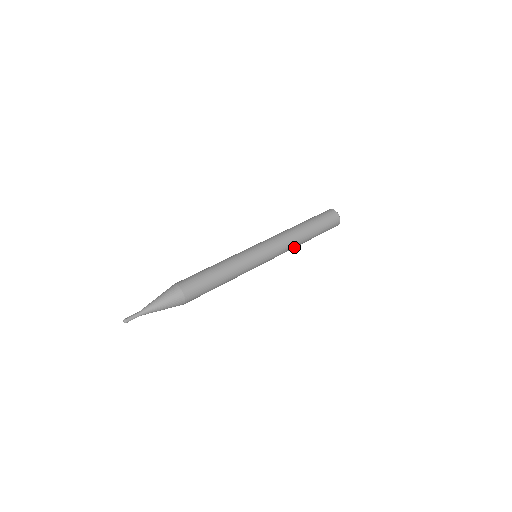
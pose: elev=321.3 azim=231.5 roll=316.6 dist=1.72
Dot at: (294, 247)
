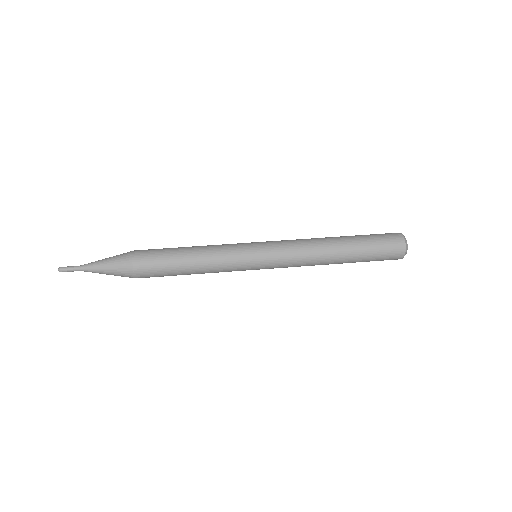
Dot at: (317, 259)
